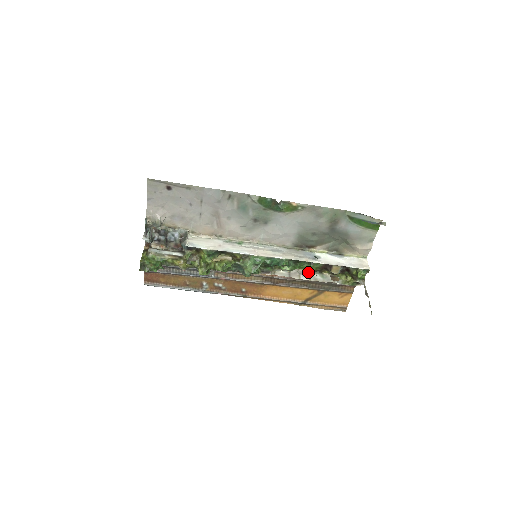
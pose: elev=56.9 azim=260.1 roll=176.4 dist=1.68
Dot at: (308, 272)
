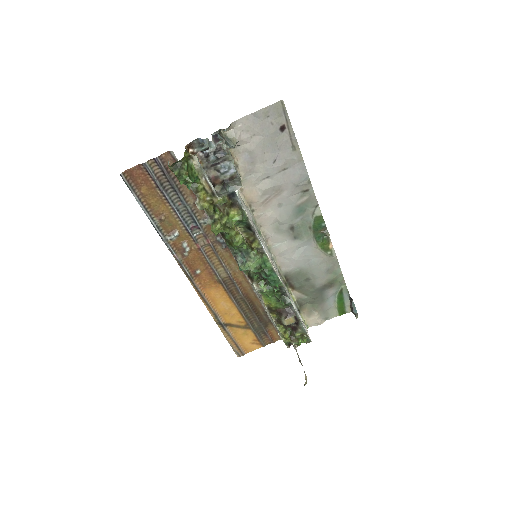
Dot at: (264, 304)
